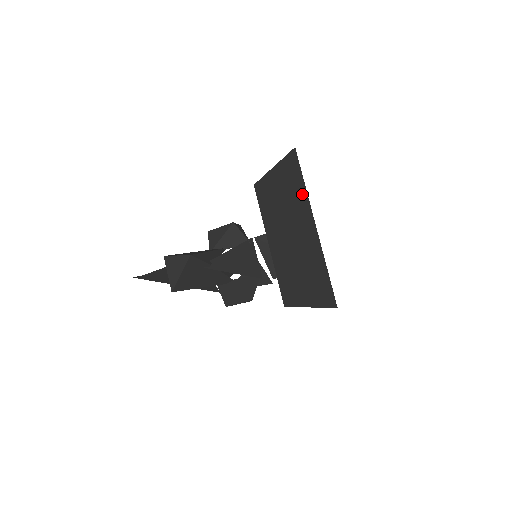
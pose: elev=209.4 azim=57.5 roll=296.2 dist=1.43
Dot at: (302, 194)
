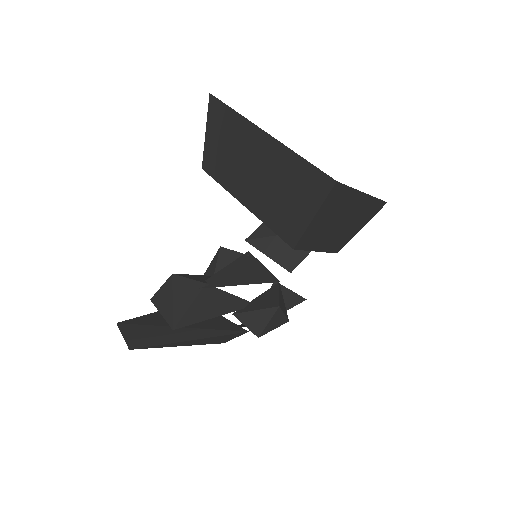
Dot at: (238, 121)
